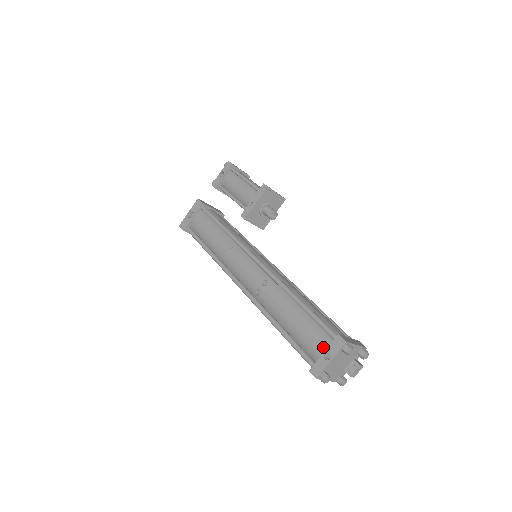
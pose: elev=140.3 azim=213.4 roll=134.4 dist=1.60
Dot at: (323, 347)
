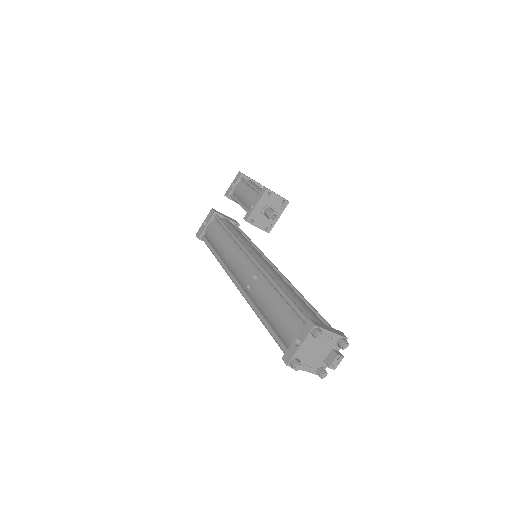
Dot at: (295, 333)
